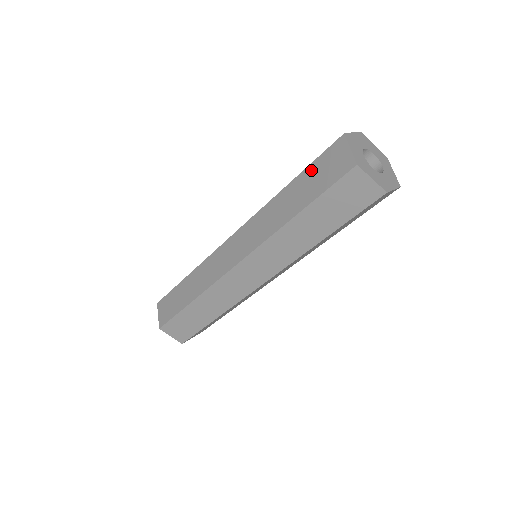
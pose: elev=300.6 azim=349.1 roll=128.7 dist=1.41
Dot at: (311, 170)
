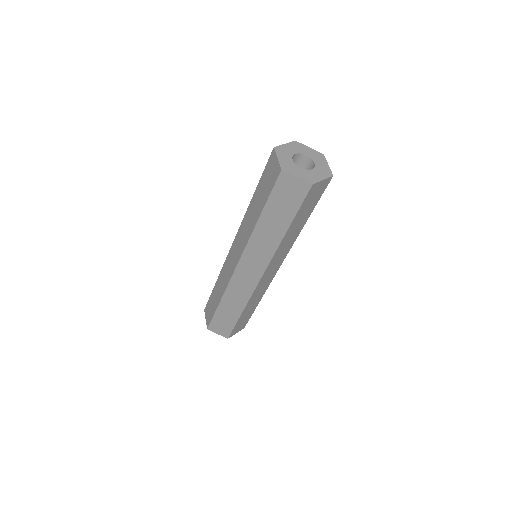
Dot at: (273, 202)
